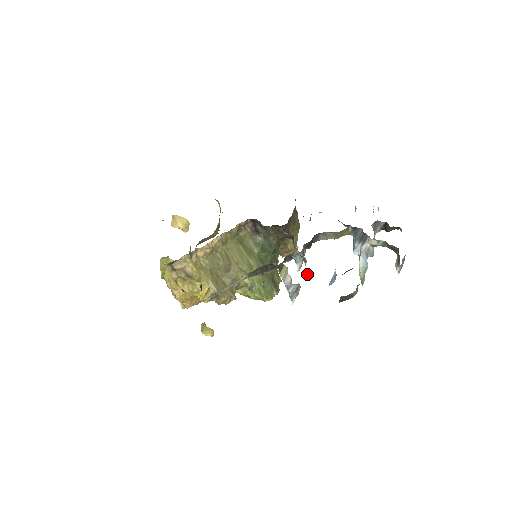
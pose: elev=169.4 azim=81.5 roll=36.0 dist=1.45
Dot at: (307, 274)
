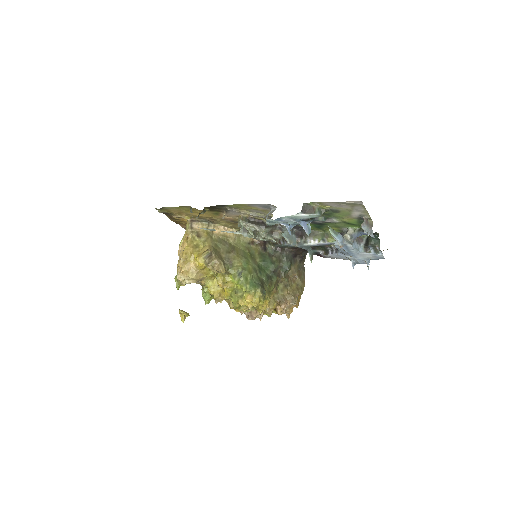
Dot at: (287, 228)
